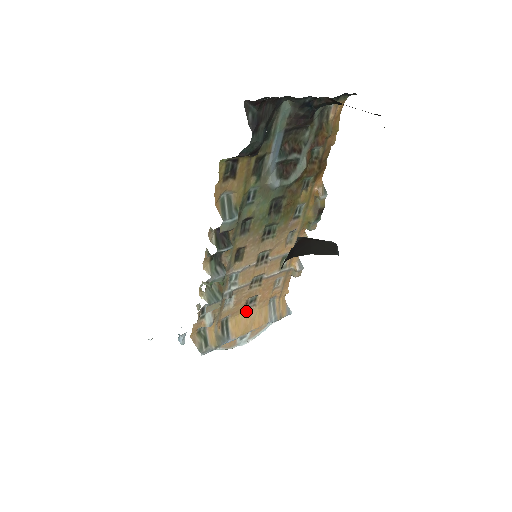
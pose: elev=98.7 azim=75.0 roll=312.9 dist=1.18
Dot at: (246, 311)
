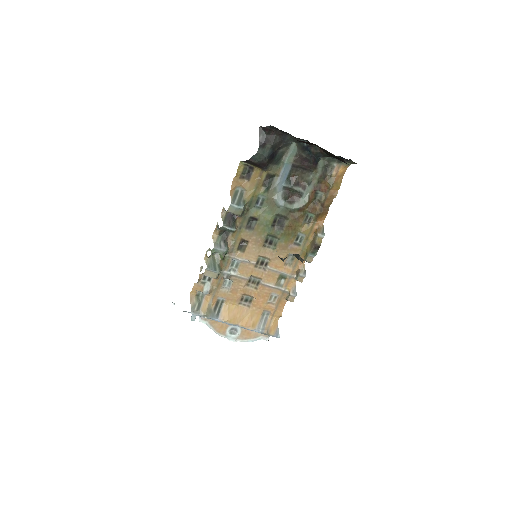
Dot at: (240, 306)
